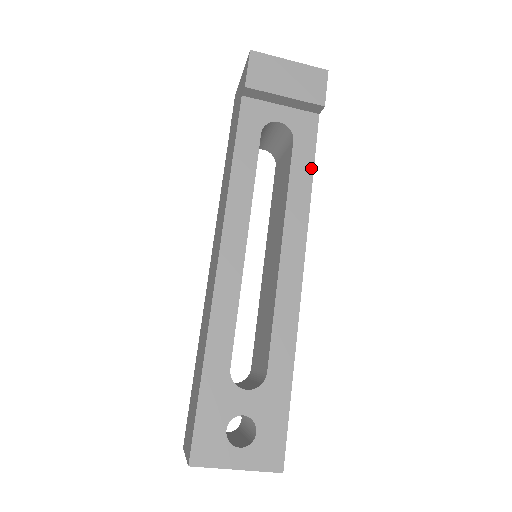
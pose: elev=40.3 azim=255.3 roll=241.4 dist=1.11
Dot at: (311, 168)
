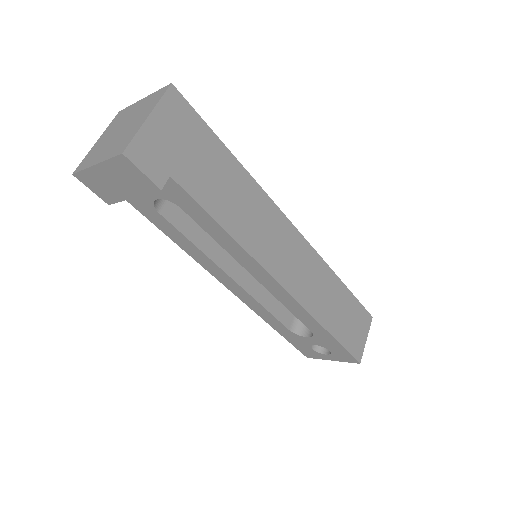
Dot at: (215, 223)
